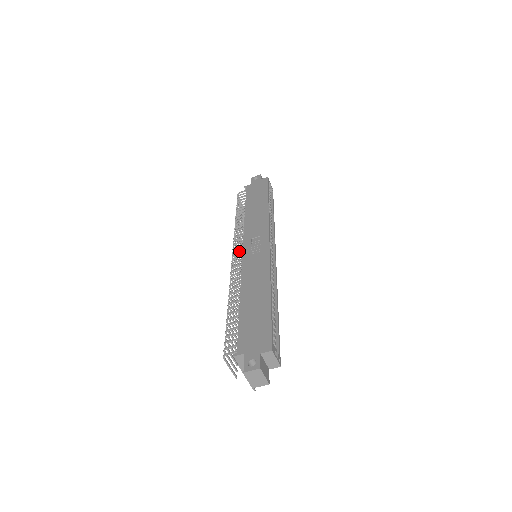
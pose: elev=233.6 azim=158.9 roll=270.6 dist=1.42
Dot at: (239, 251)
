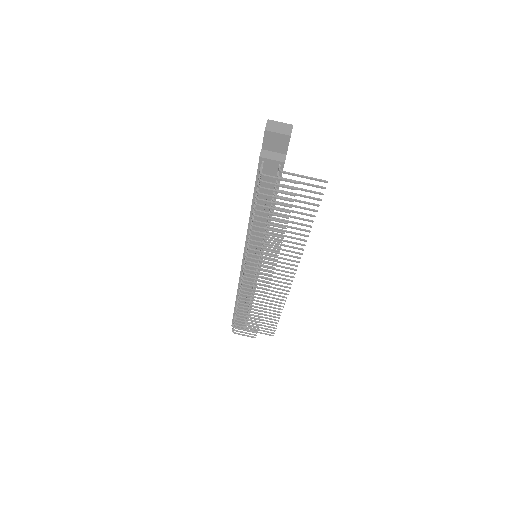
Dot at: (257, 294)
